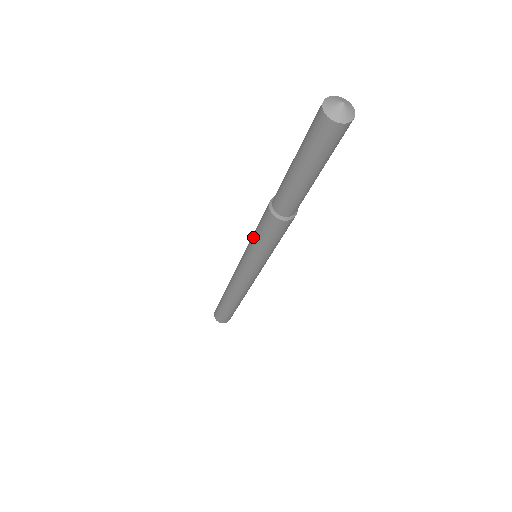
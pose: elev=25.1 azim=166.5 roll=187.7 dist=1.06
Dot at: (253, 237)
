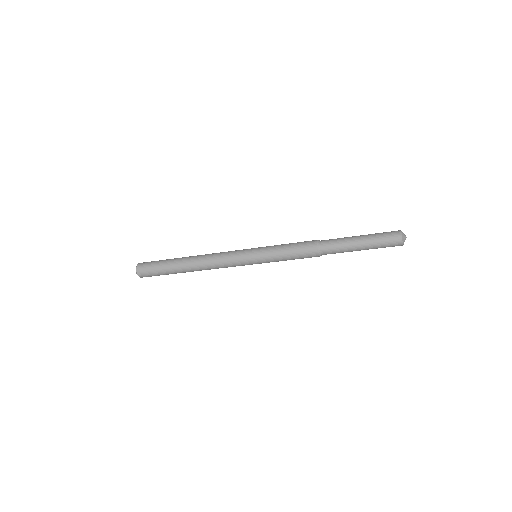
Dot at: (280, 250)
